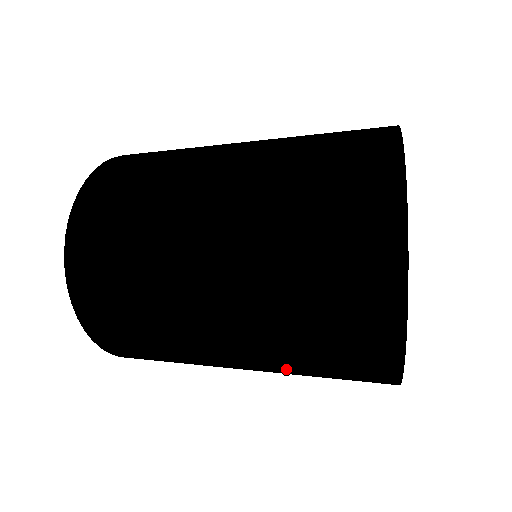
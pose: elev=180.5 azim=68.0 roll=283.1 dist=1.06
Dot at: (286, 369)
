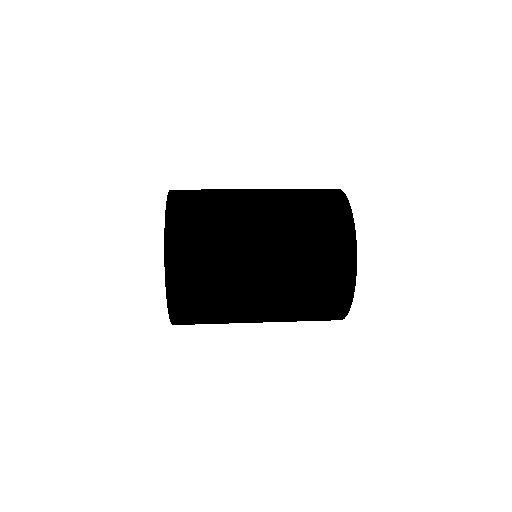
Dot at: occluded
